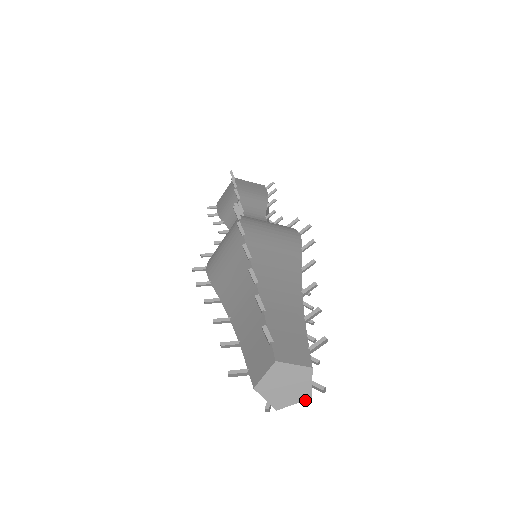
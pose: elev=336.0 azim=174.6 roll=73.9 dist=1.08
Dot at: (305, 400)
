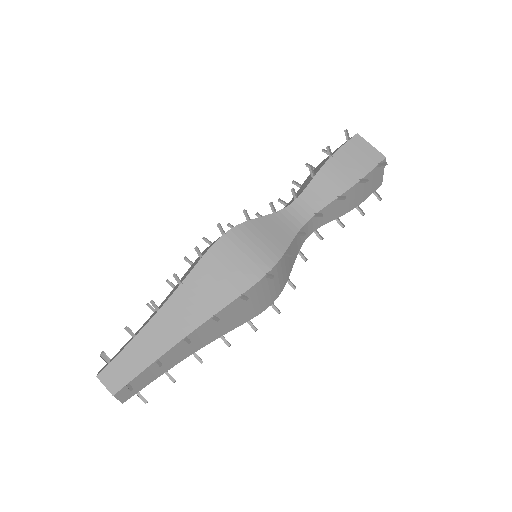
Dot at: (121, 401)
